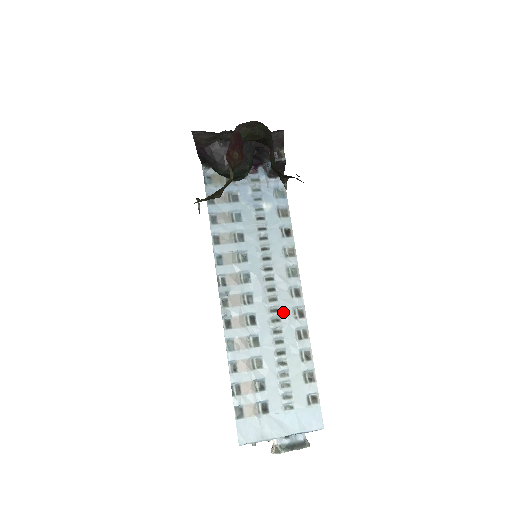
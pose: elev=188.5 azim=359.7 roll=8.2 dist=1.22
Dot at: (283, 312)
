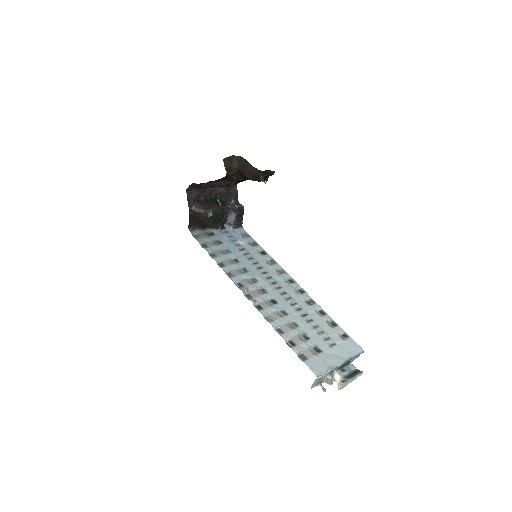
Dot at: (290, 293)
